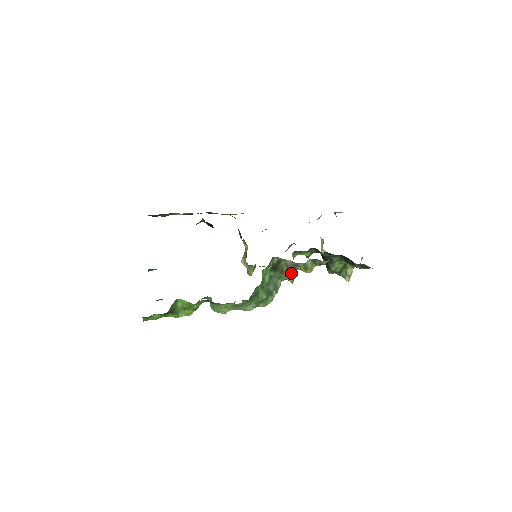
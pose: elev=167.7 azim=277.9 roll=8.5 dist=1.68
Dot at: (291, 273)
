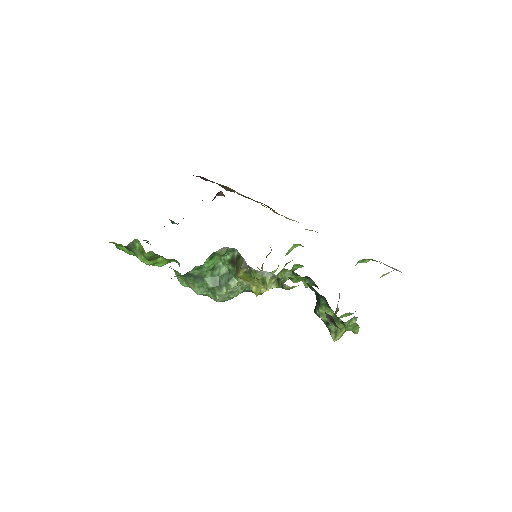
Dot at: (245, 276)
